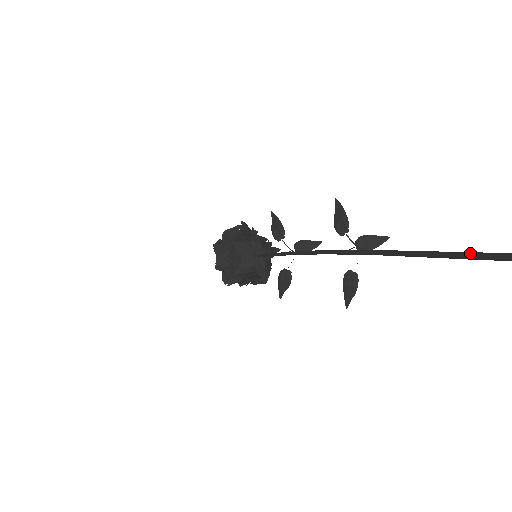
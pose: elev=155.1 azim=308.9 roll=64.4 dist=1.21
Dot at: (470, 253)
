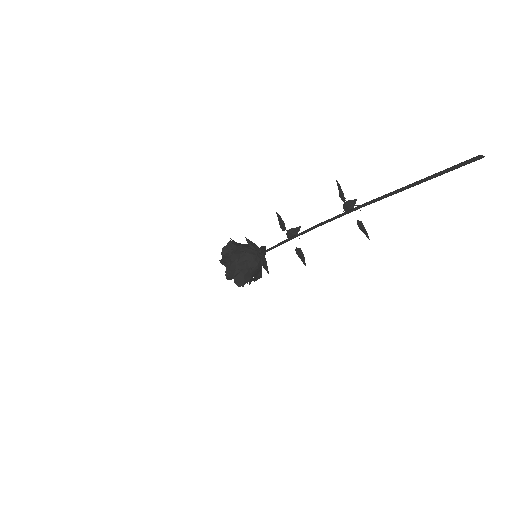
Dot at: (434, 174)
